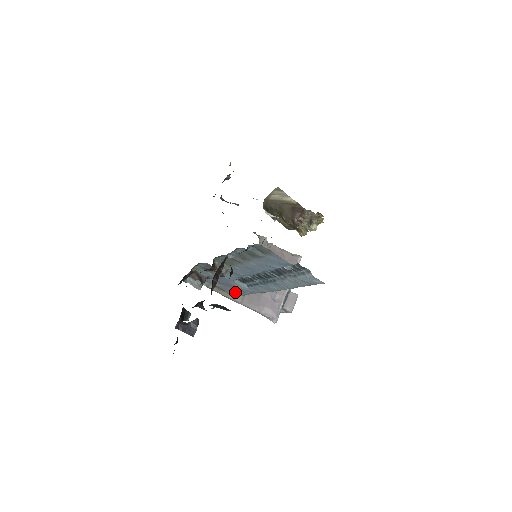
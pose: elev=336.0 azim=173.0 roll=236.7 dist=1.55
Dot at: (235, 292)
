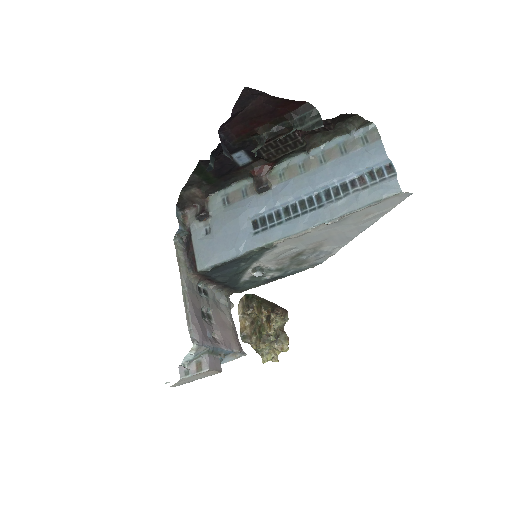
Dot at: (215, 252)
